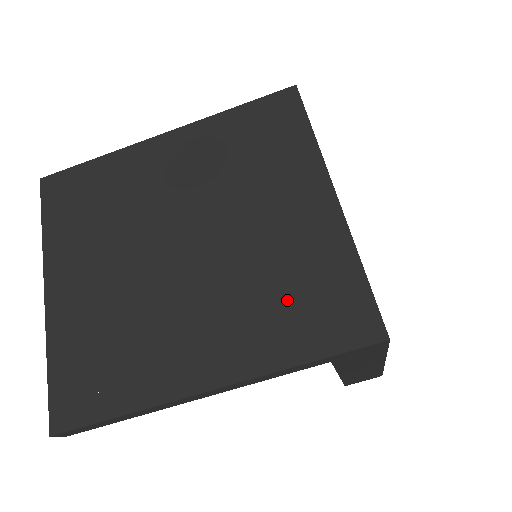
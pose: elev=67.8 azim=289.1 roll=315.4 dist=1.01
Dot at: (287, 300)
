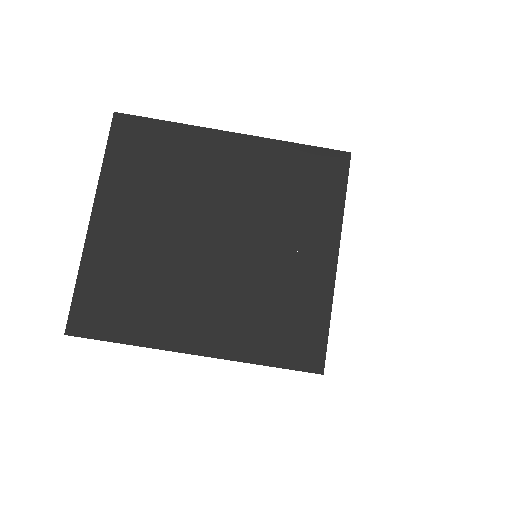
Dot at: (271, 318)
